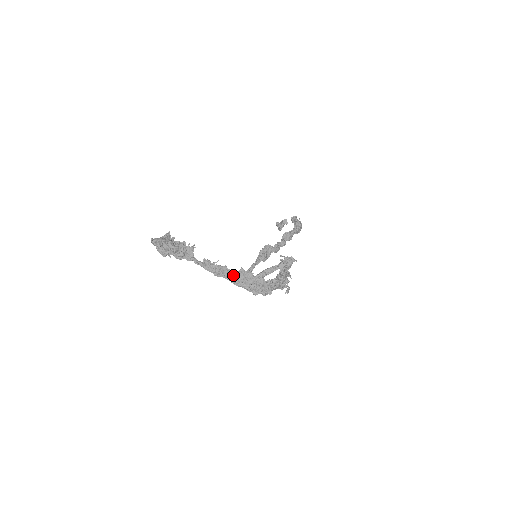
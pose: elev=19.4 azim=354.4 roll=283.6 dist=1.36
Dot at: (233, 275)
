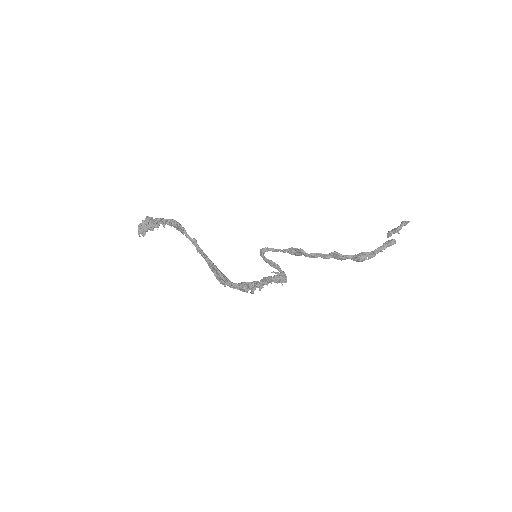
Dot at: (205, 260)
